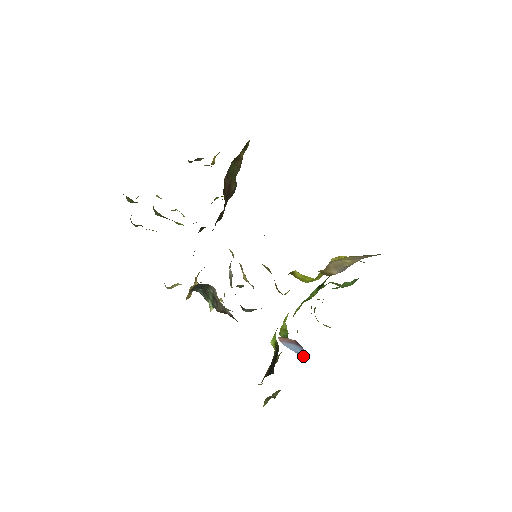
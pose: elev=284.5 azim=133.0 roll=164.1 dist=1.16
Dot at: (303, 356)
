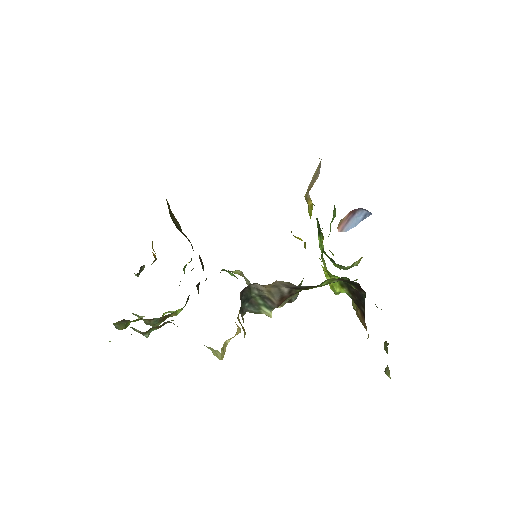
Dot at: (367, 216)
